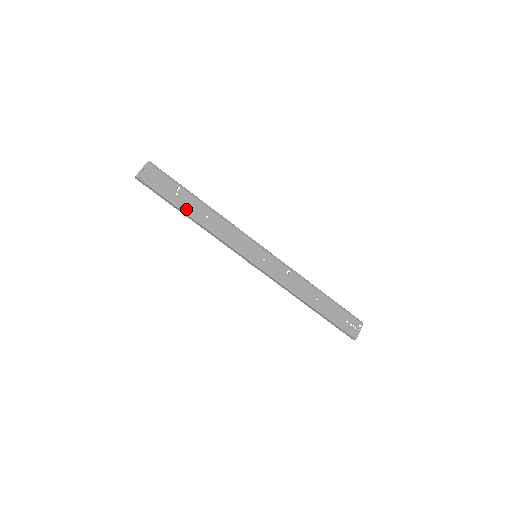
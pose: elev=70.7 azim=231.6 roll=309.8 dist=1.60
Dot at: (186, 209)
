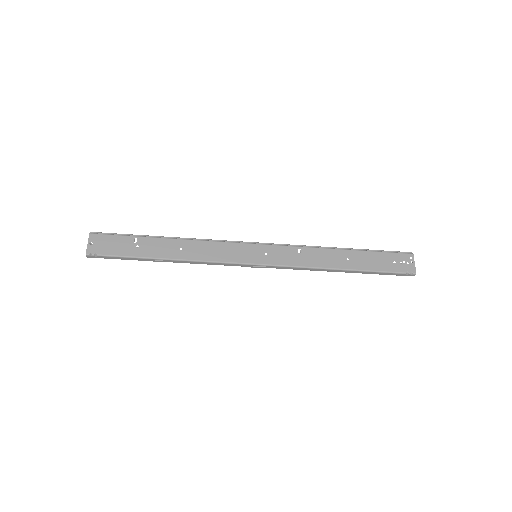
Dot at: (155, 255)
